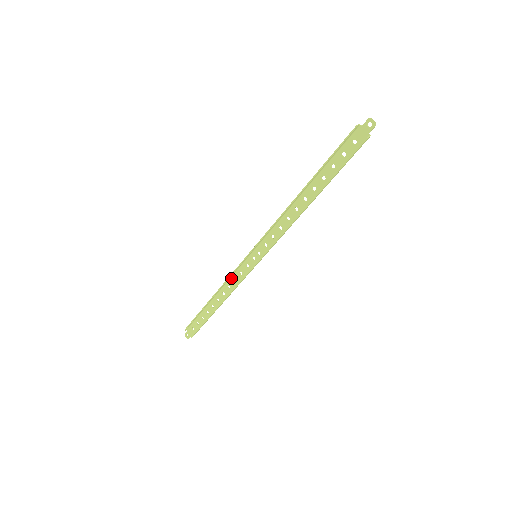
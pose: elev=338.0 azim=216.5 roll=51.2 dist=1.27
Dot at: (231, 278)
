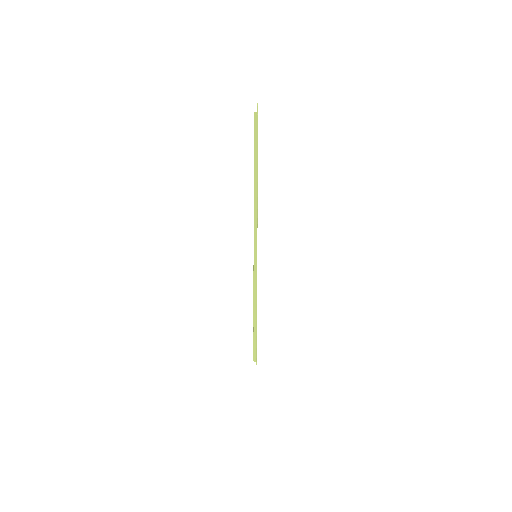
Dot at: occluded
